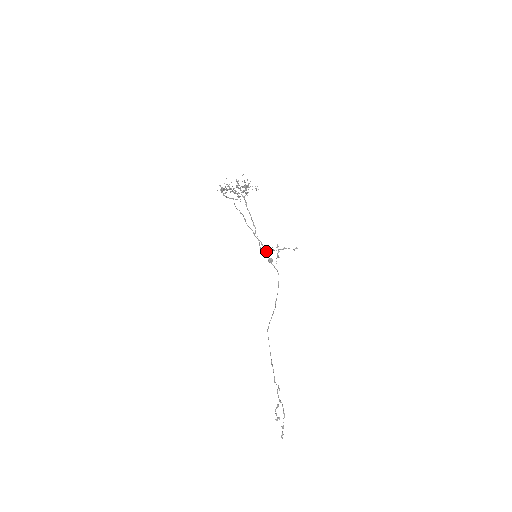
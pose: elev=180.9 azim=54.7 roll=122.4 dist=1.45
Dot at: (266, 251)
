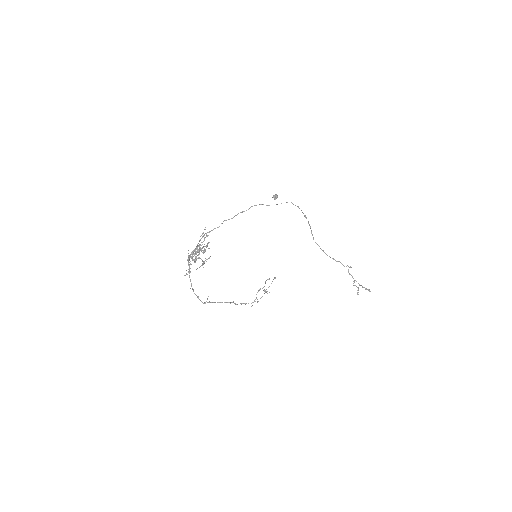
Dot at: (254, 301)
